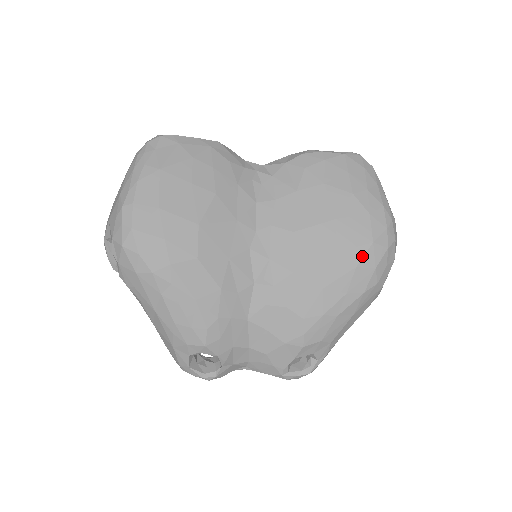
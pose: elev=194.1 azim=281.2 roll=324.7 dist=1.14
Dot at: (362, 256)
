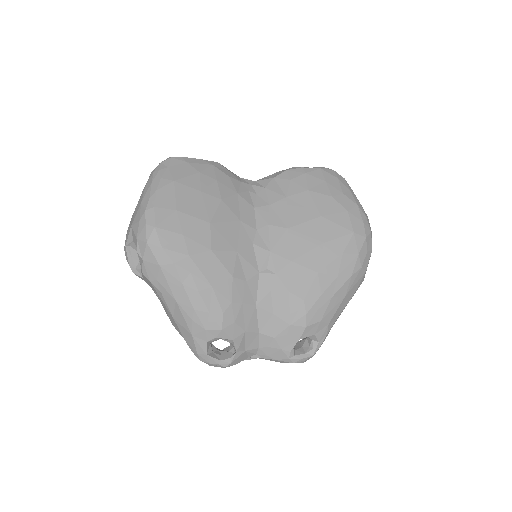
Dot at: (346, 244)
